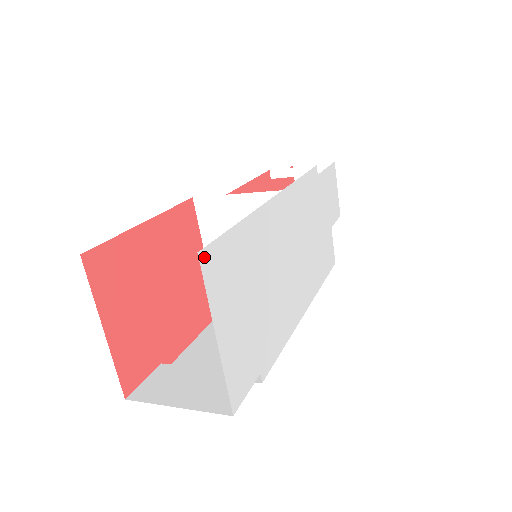
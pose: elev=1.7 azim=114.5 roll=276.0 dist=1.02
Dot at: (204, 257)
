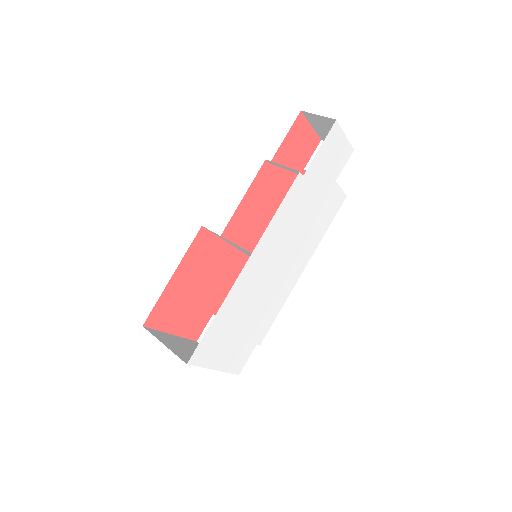
Dot at: (192, 360)
